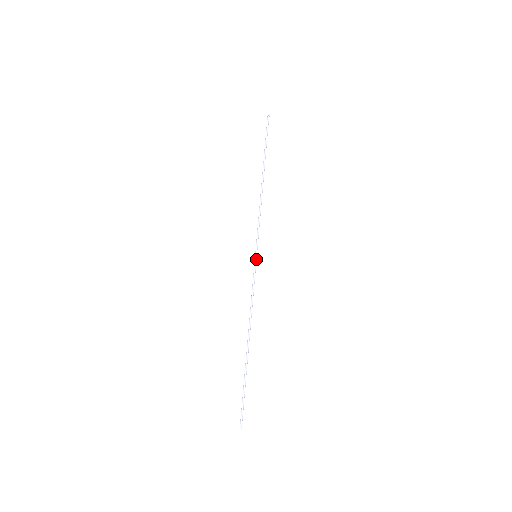
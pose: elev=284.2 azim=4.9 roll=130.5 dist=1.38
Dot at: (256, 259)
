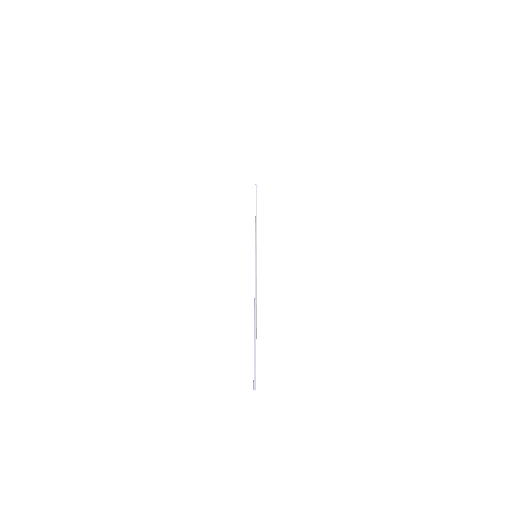
Dot at: (256, 257)
